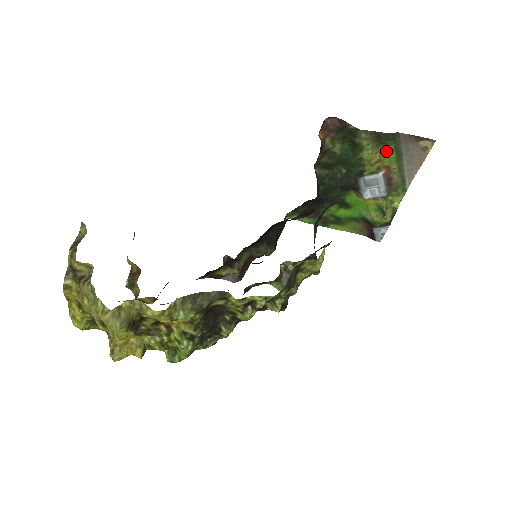
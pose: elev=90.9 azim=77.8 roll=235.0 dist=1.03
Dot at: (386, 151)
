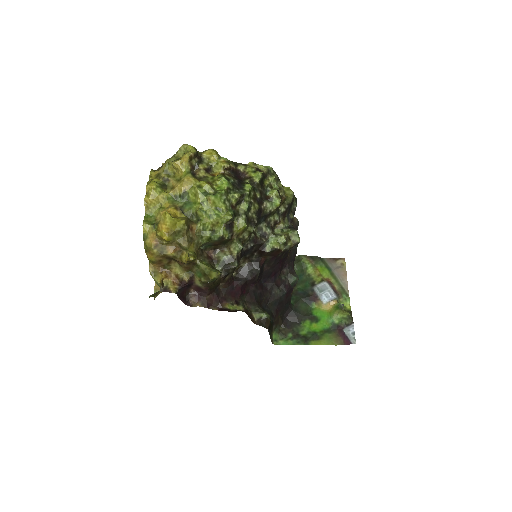
Dot at: (321, 269)
